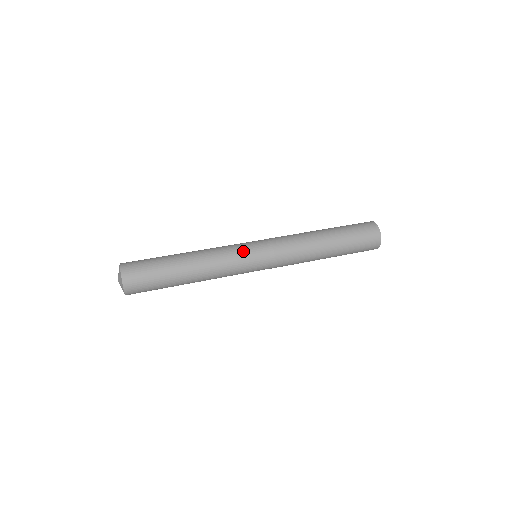
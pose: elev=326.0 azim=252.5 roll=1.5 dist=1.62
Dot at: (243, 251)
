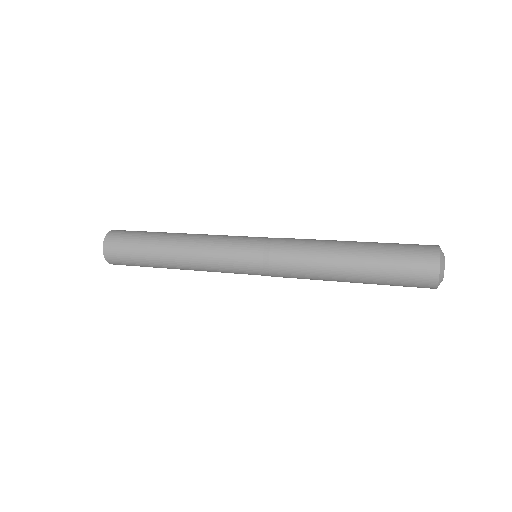
Dot at: (231, 253)
